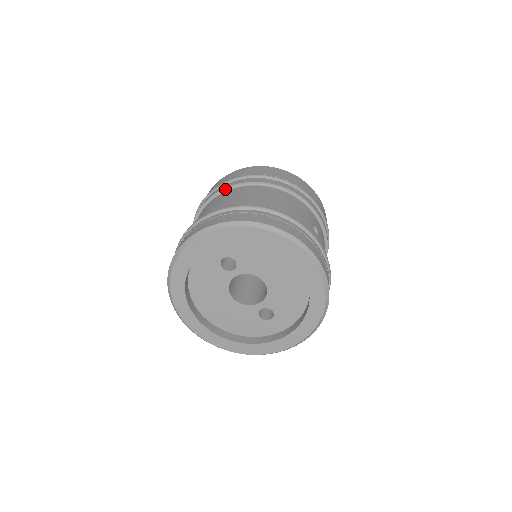
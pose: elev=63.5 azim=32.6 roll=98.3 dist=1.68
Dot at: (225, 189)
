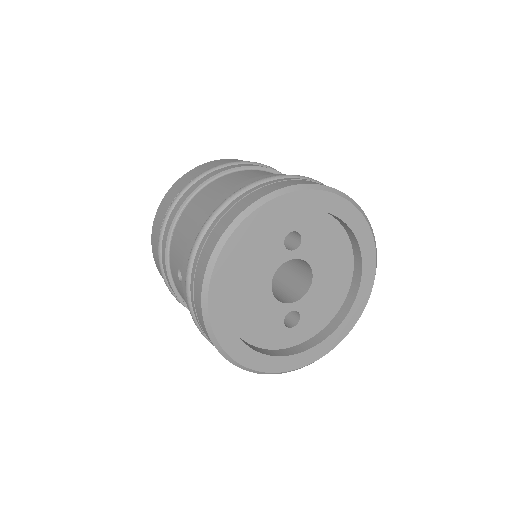
Dot at: (251, 167)
